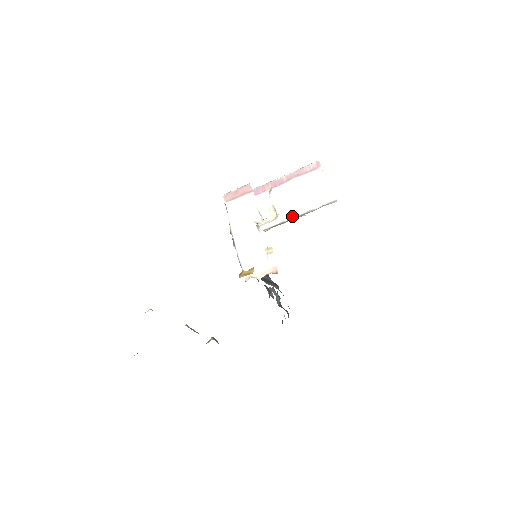
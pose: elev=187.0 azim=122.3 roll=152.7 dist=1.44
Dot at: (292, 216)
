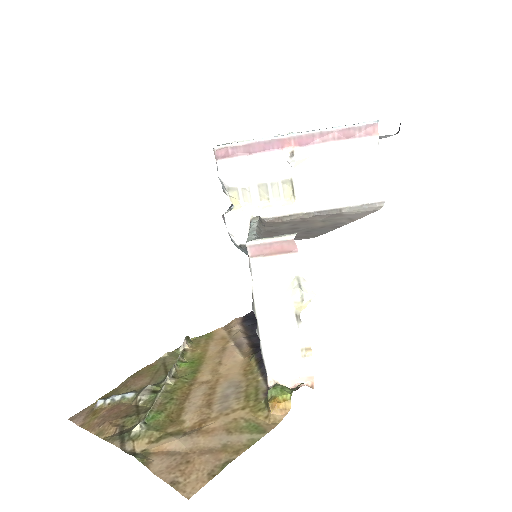
Dot at: (316, 205)
